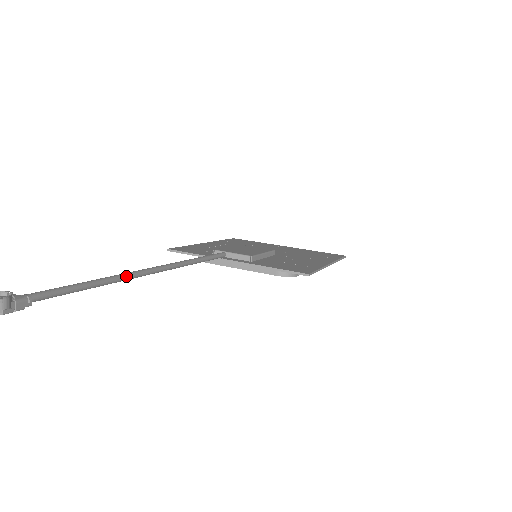
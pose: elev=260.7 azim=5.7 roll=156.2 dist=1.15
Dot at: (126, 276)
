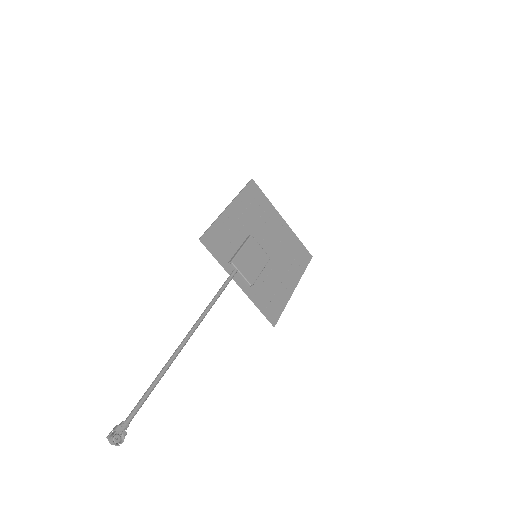
Dot at: occluded
